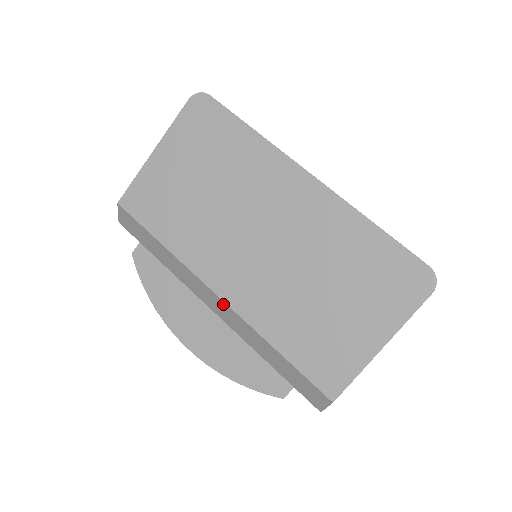
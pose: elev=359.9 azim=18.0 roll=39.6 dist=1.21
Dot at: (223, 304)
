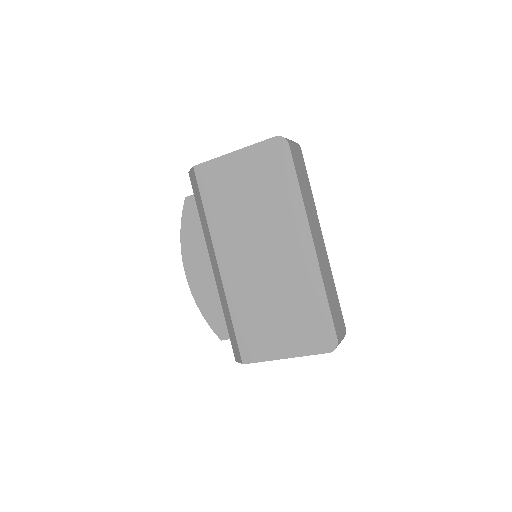
Dot at: (219, 272)
